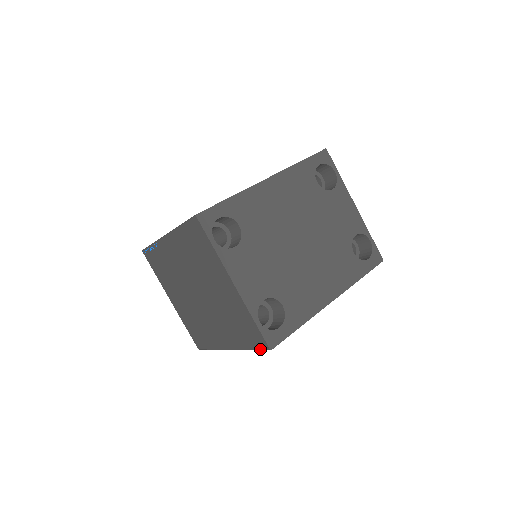
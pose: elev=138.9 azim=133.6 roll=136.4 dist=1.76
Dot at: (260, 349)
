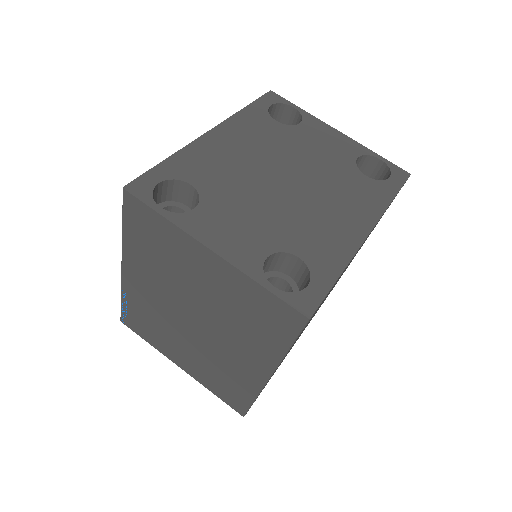
Dot at: (297, 332)
